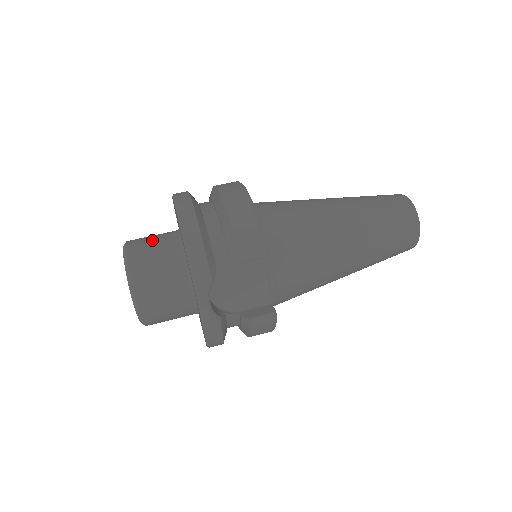
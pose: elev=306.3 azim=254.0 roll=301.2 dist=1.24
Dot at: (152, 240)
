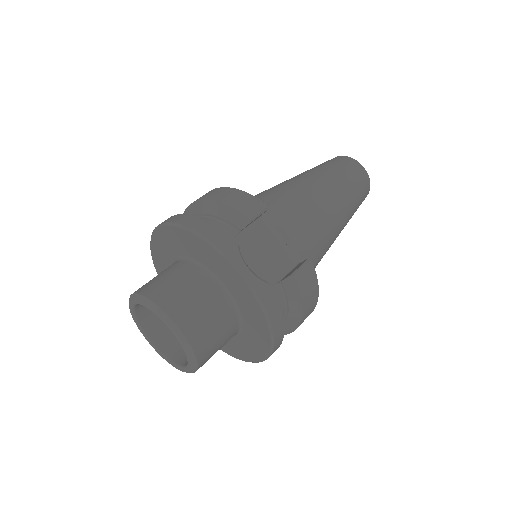
Dot at: occluded
